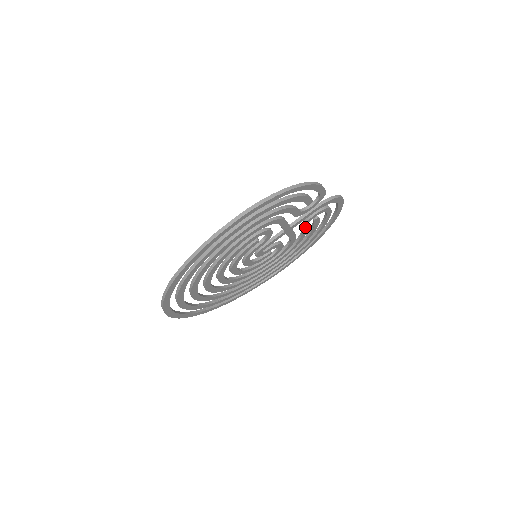
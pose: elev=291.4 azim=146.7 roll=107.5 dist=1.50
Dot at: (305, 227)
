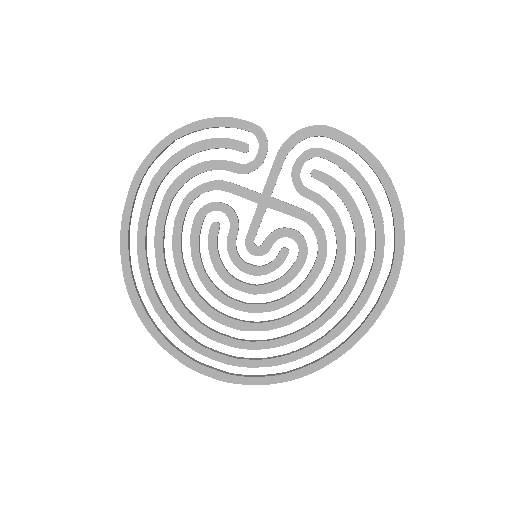
Dot at: (306, 192)
